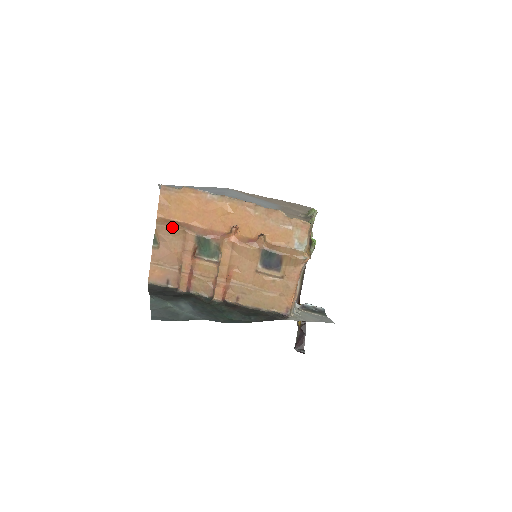
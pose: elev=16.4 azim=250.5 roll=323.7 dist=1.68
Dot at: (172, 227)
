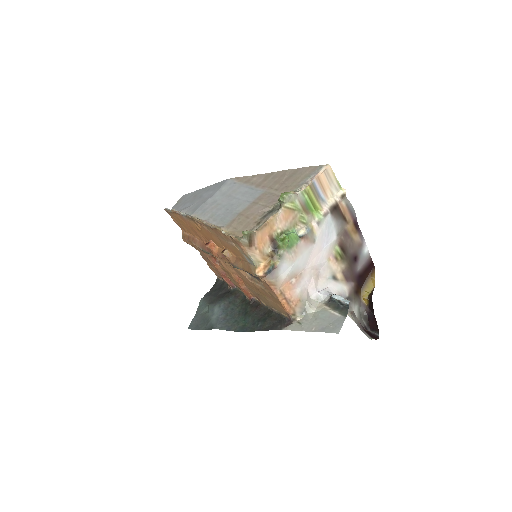
Dot at: (187, 242)
